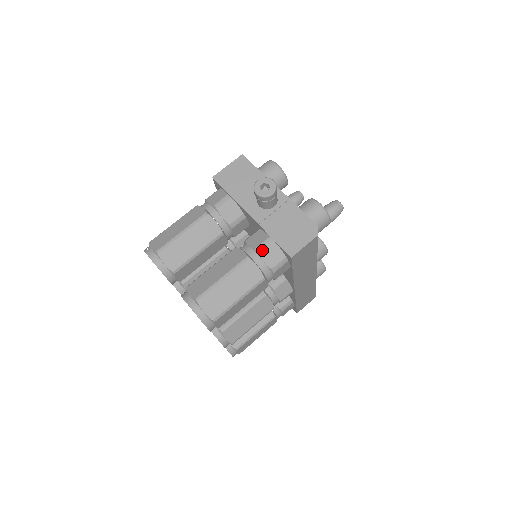
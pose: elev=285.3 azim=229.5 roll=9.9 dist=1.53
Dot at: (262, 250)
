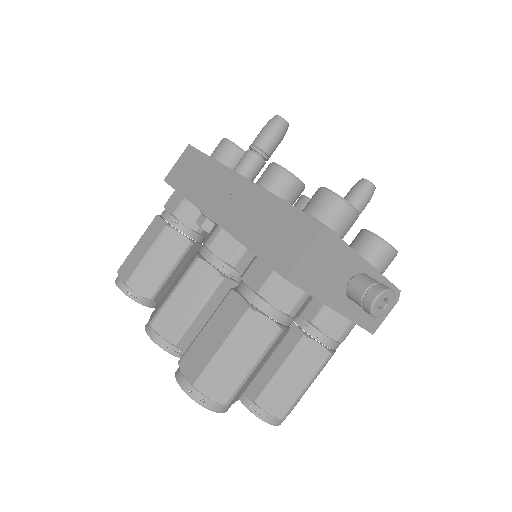
Dot at: occluded
